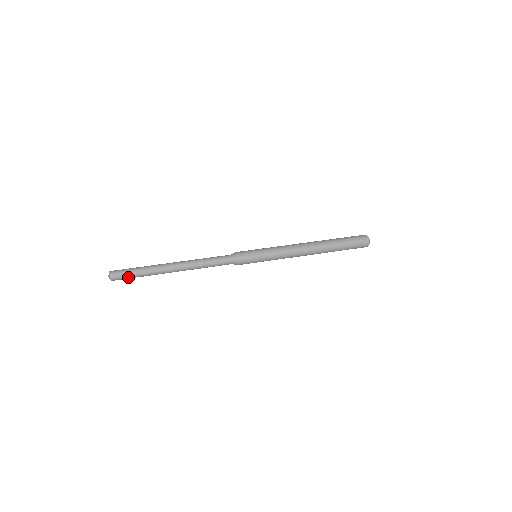
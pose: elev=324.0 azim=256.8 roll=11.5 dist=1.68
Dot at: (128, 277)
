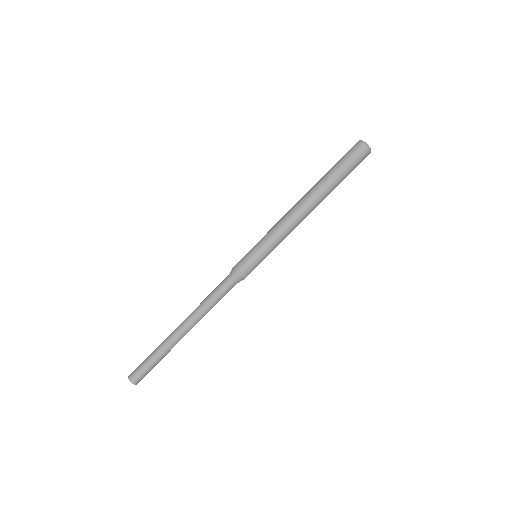
Dot at: (150, 370)
